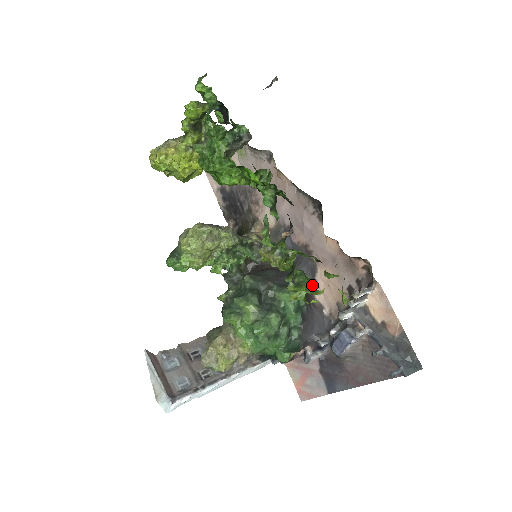
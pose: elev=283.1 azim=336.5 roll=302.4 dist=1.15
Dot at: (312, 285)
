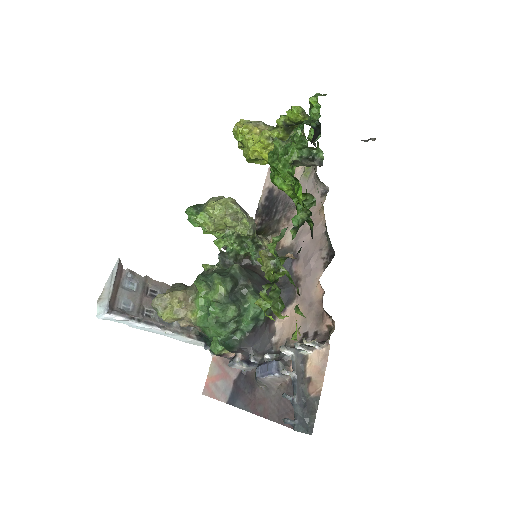
Dot at: (279, 306)
